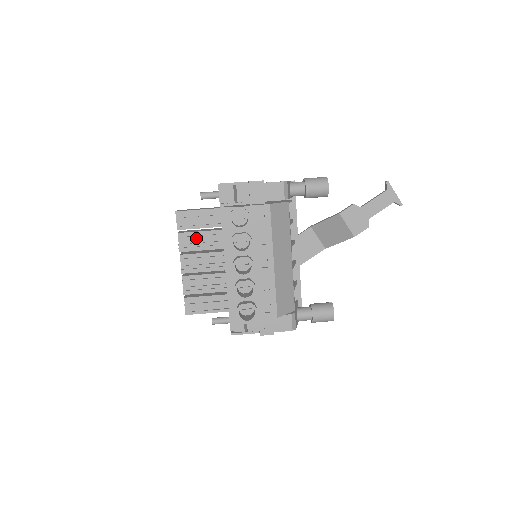
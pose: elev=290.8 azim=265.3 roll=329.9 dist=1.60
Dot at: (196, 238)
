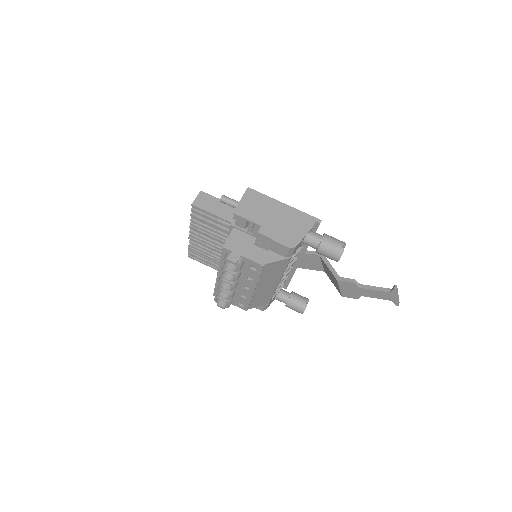
Dot at: (206, 228)
